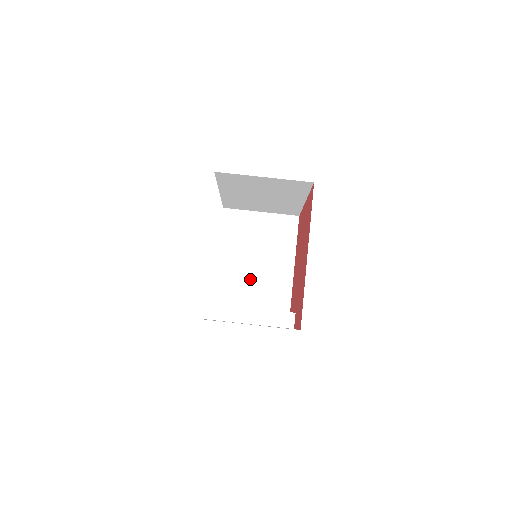
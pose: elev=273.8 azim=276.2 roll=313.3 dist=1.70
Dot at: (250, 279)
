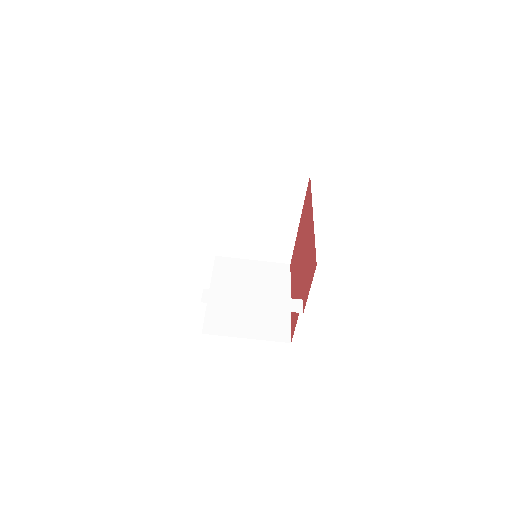
Dot at: (245, 311)
